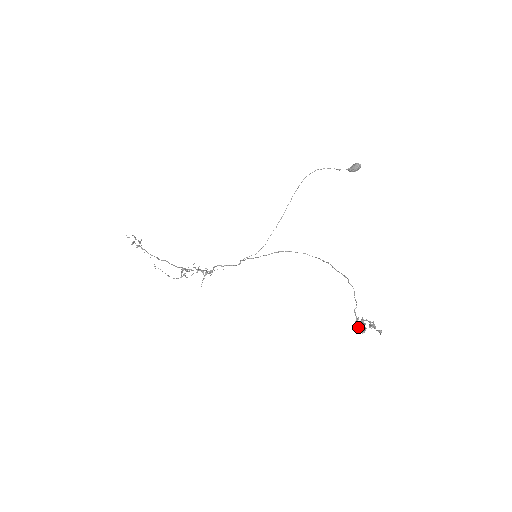
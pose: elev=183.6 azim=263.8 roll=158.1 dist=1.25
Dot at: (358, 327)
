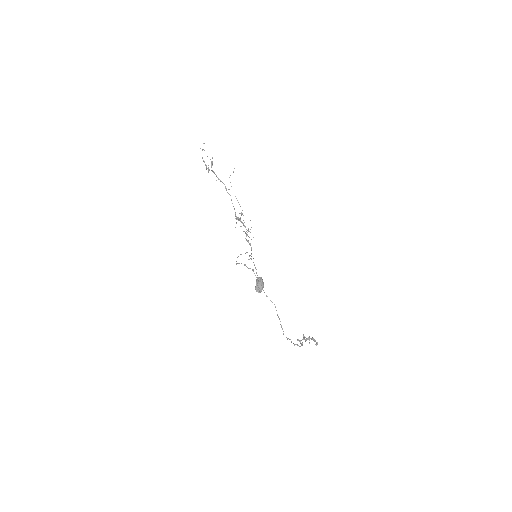
Dot at: occluded
